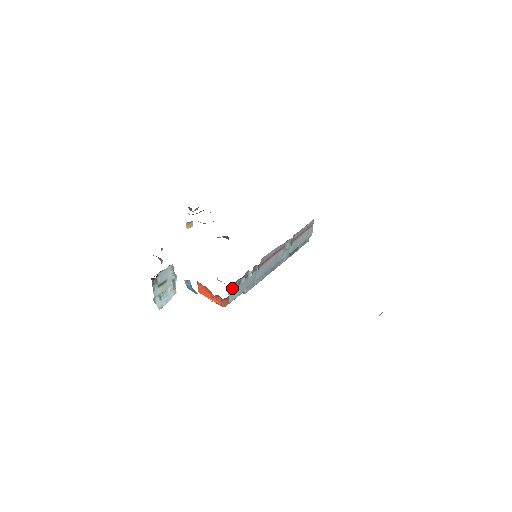
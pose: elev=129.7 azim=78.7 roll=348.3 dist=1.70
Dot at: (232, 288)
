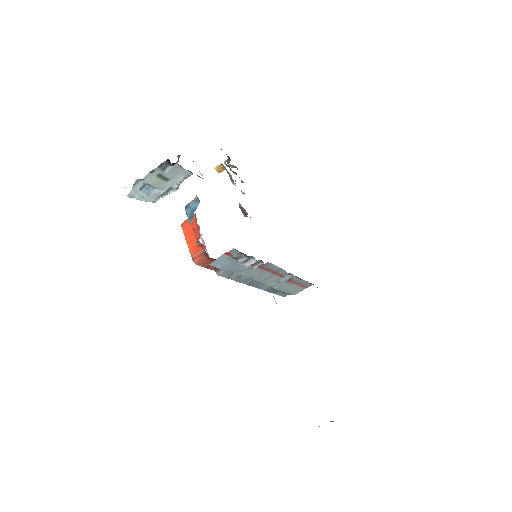
Dot at: (229, 254)
